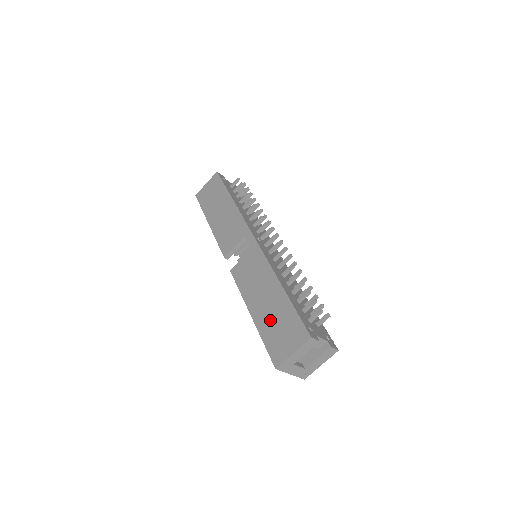
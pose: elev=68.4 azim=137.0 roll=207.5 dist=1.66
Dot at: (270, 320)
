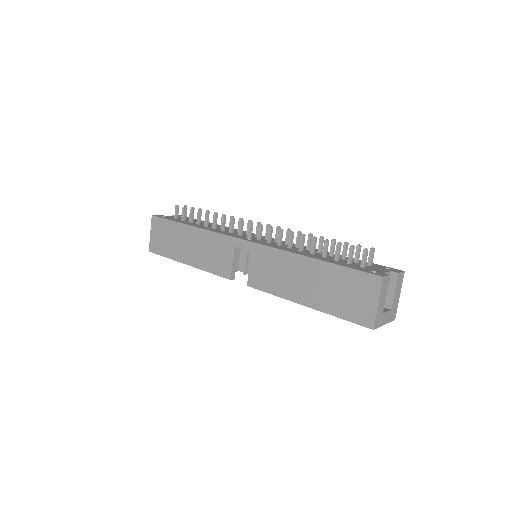
Dot at: (328, 295)
